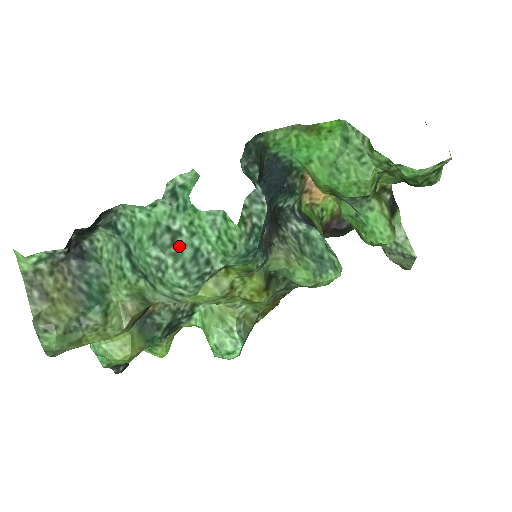
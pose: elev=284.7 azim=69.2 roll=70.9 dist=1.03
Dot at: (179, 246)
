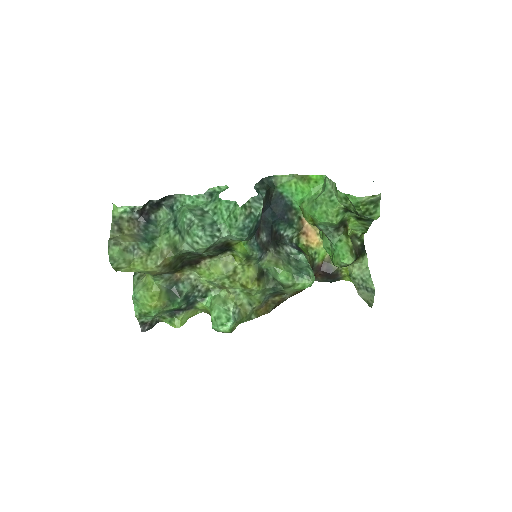
Dot at: (205, 217)
